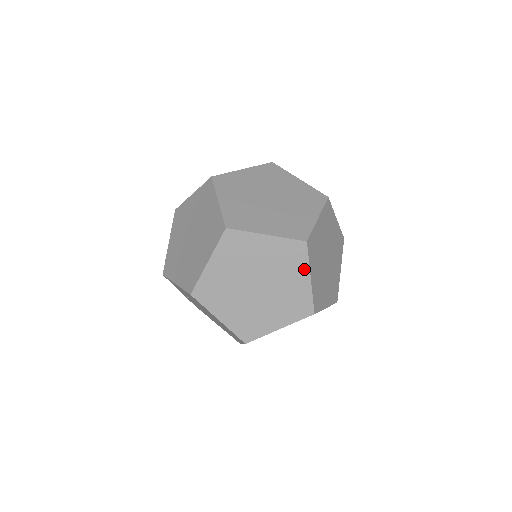
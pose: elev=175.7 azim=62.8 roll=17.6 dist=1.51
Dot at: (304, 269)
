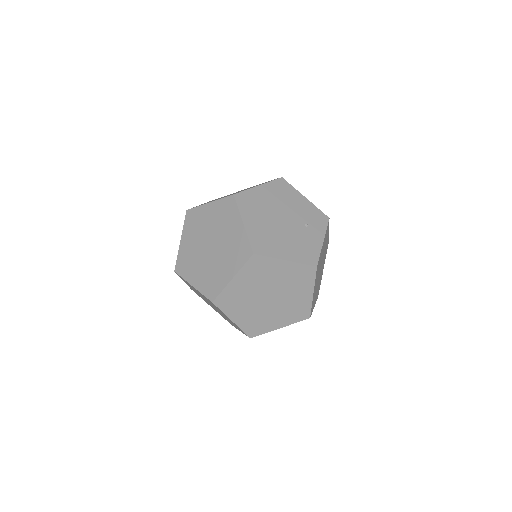
Dot at: occluded
